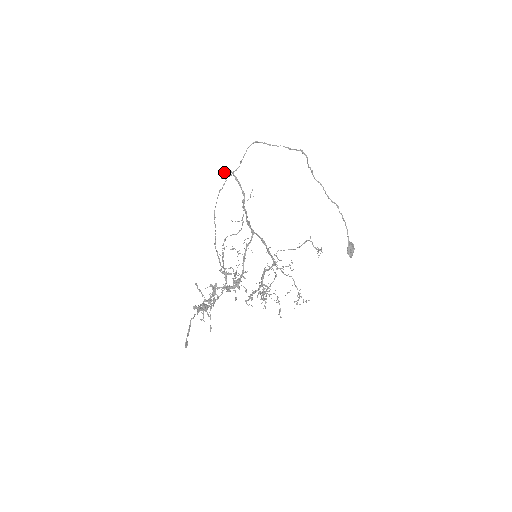
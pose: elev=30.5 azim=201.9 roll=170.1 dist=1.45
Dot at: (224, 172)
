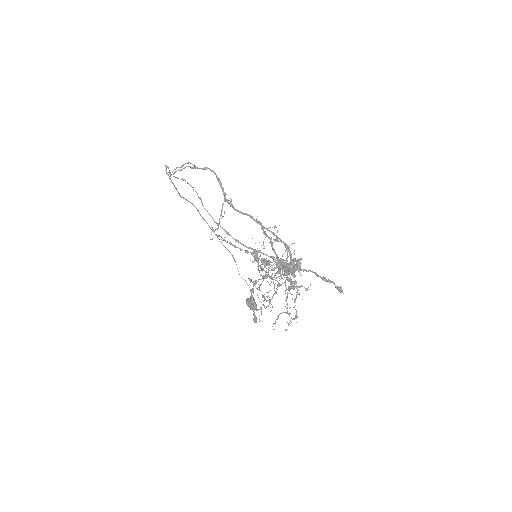
Dot at: (183, 165)
